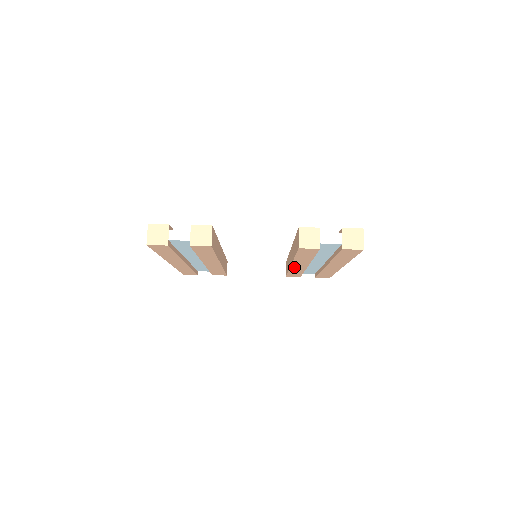
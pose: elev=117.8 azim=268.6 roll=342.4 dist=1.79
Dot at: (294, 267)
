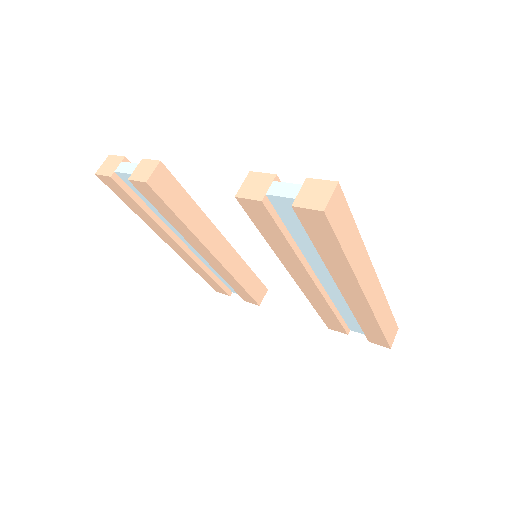
Dot at: (304, 287)
